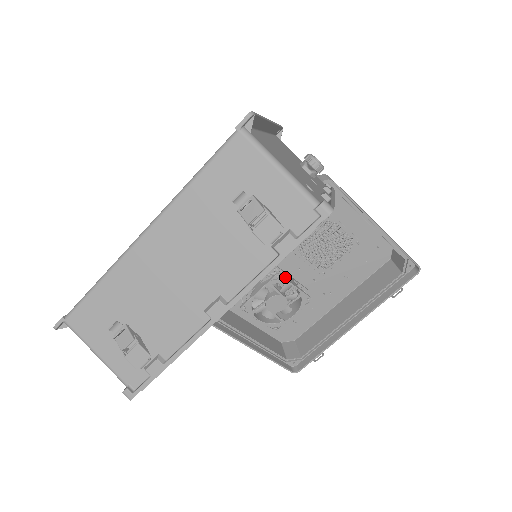
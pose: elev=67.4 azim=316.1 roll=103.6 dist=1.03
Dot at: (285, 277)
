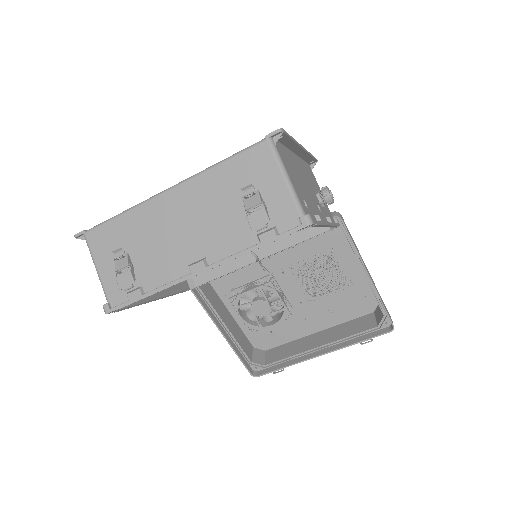
Dot at: (276, 288)
